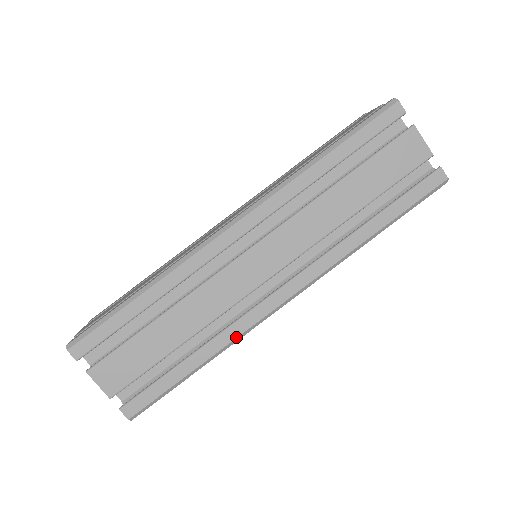
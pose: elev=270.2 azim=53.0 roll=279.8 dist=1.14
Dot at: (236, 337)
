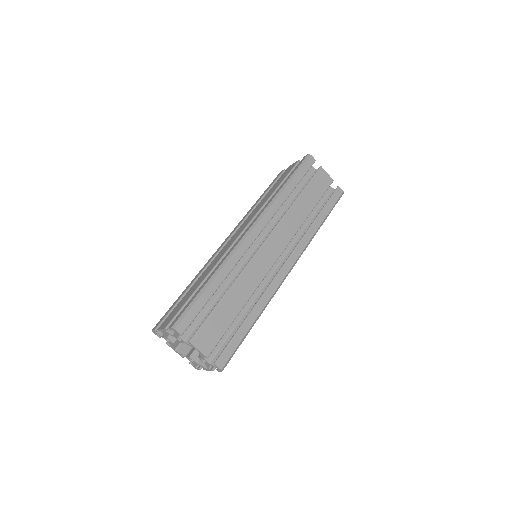
Dot at: (270, 298)
